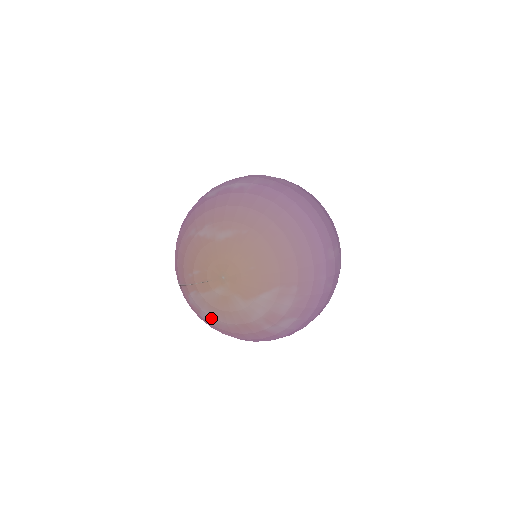
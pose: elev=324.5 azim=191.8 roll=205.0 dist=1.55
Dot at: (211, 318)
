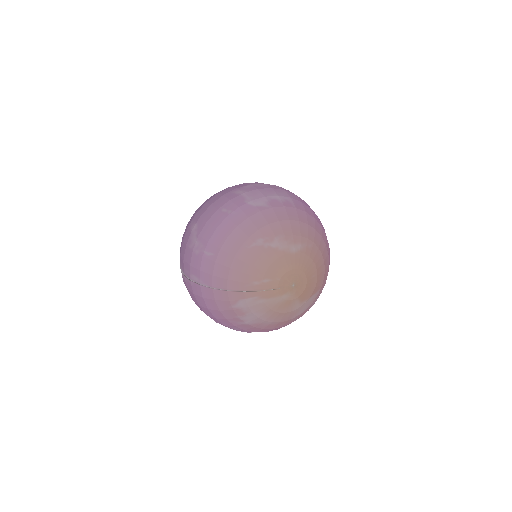
Dot at: (257, 319)
